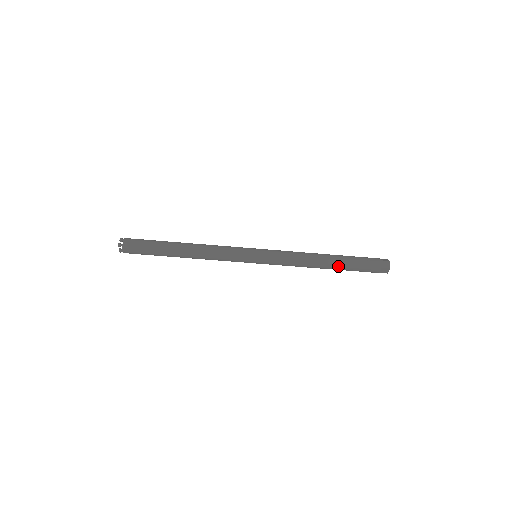
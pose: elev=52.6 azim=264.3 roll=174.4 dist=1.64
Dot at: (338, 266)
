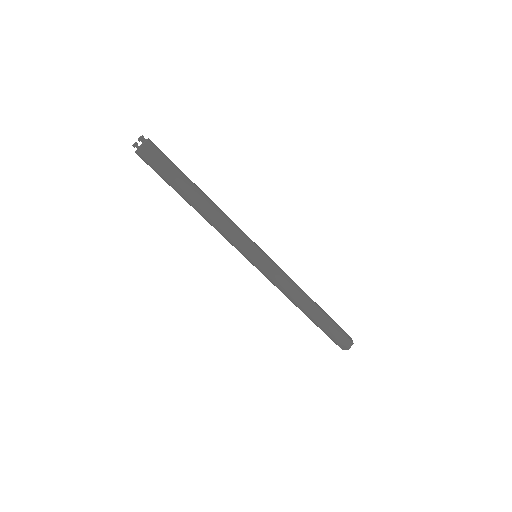
Dot at: (319, 313)
